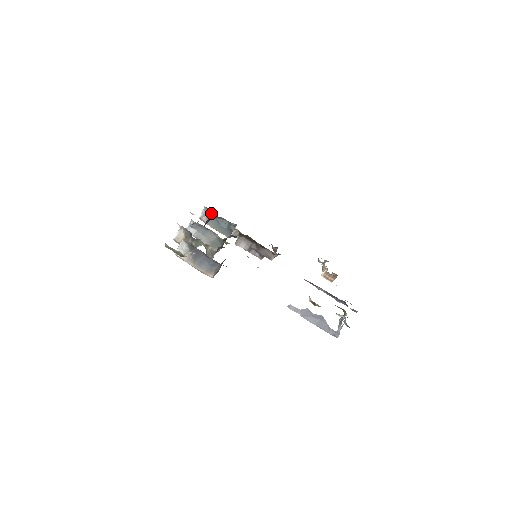
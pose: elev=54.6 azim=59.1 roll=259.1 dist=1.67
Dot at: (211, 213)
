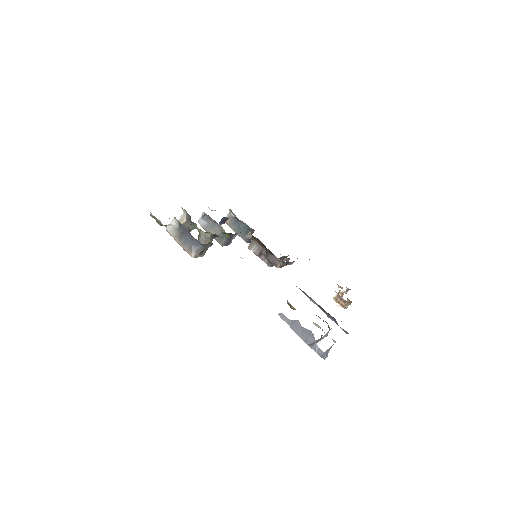
Dot at: (232, 215)
